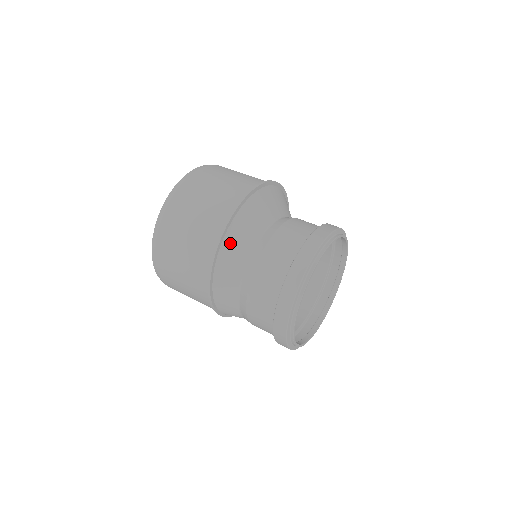
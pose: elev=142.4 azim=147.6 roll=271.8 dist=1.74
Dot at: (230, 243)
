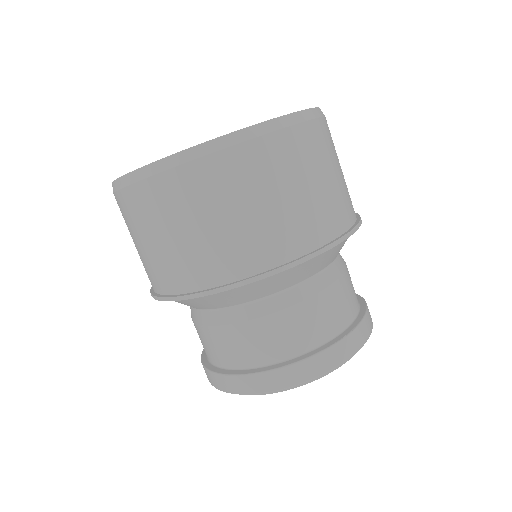
Dot at: (185, 301)
